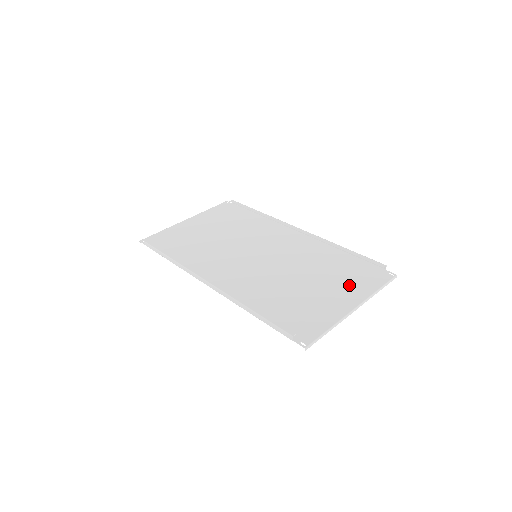
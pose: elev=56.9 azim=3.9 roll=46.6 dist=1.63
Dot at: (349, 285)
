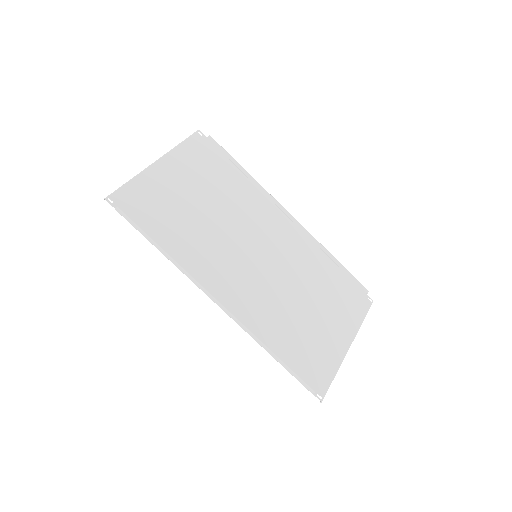
Dot at: (342, 314)
